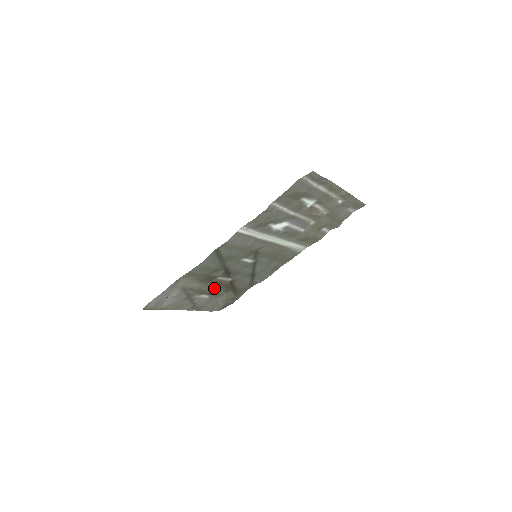
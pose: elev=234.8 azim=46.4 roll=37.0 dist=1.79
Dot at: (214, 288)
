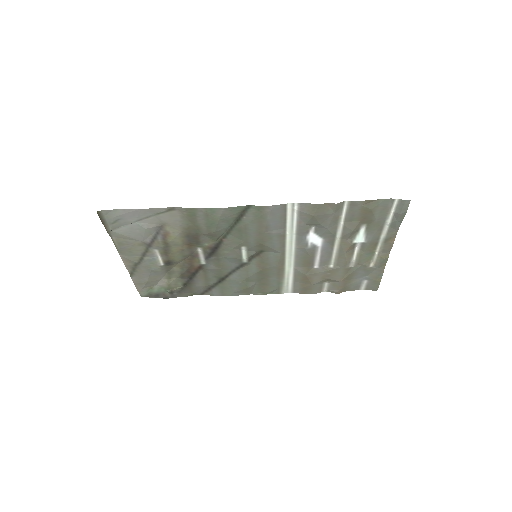
Dot at: (179, 259)
